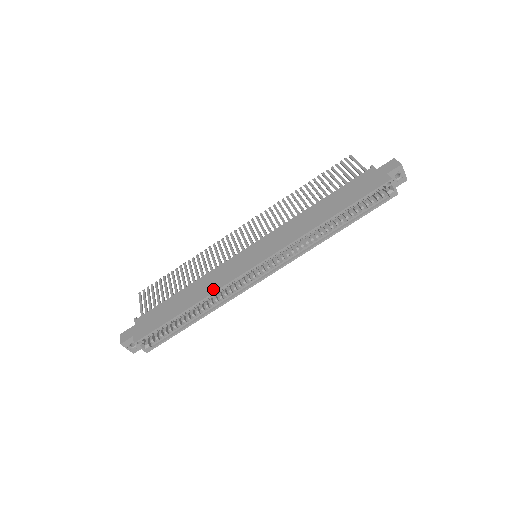
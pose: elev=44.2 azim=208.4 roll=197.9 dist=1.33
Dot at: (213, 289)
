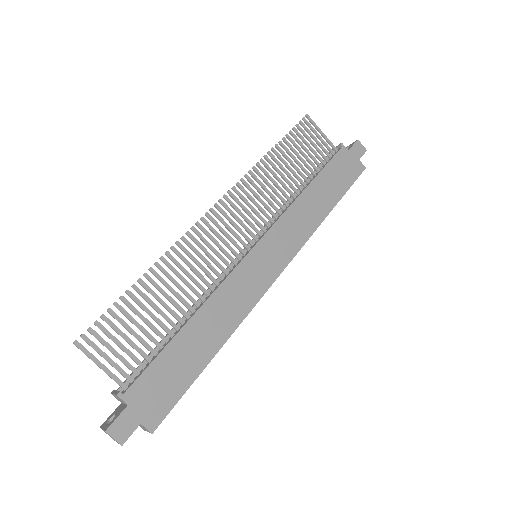
Dot at: (239, 317)
